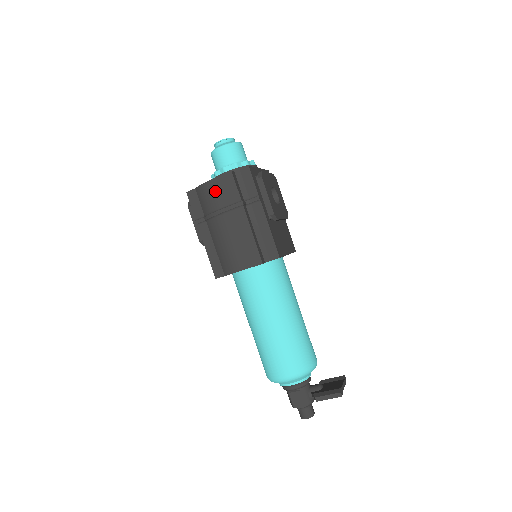
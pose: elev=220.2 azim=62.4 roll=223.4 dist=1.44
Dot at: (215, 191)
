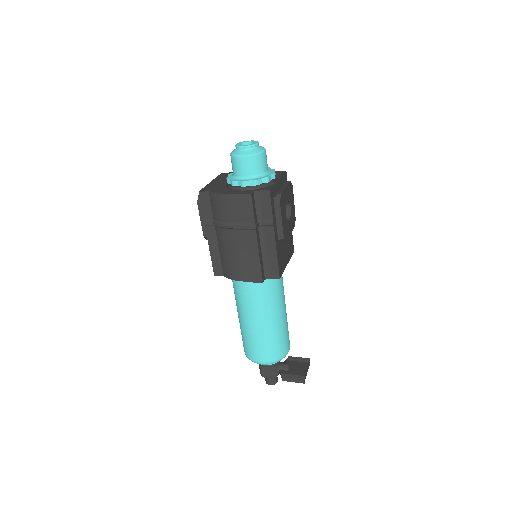
Dot at: (230, 206)
